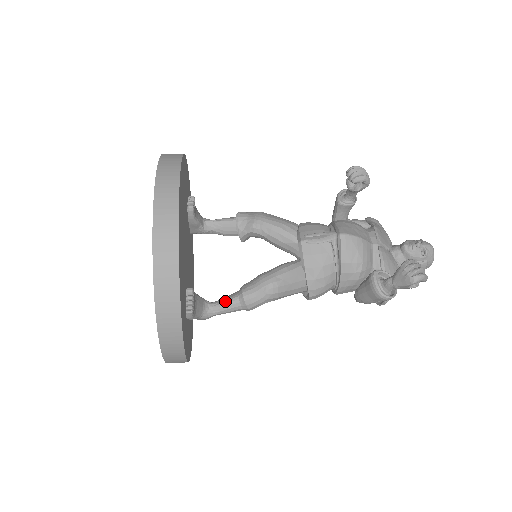
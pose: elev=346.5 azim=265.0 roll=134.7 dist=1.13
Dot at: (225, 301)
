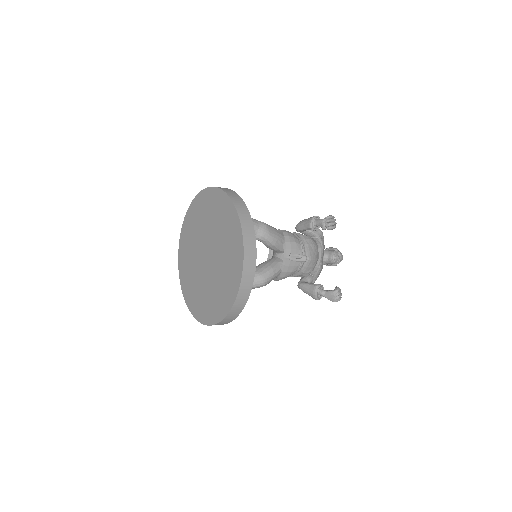
Dot at: occluded
